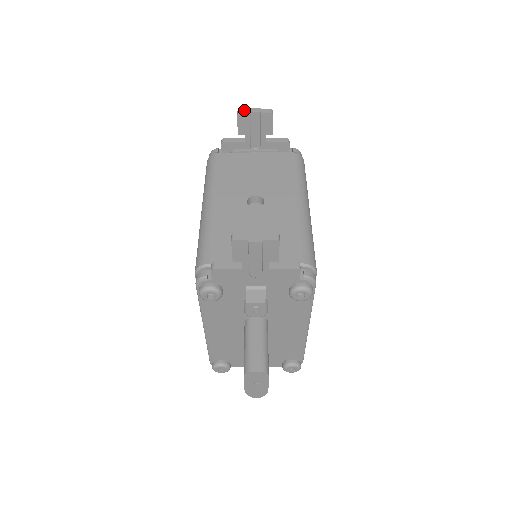
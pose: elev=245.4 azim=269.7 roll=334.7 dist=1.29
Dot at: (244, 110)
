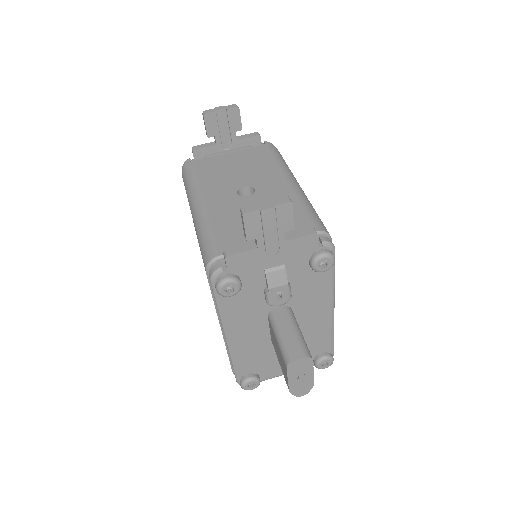
Dot at: (209, 110)
